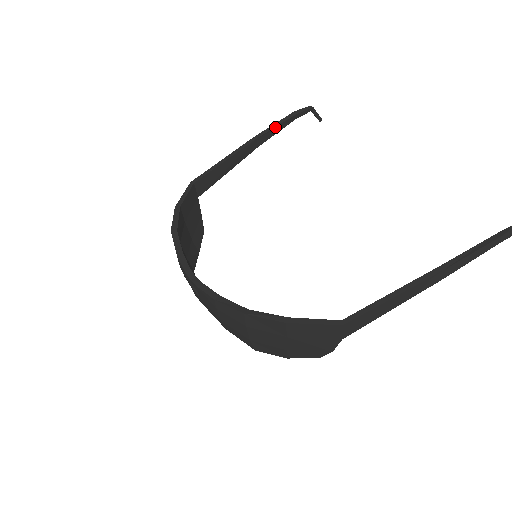
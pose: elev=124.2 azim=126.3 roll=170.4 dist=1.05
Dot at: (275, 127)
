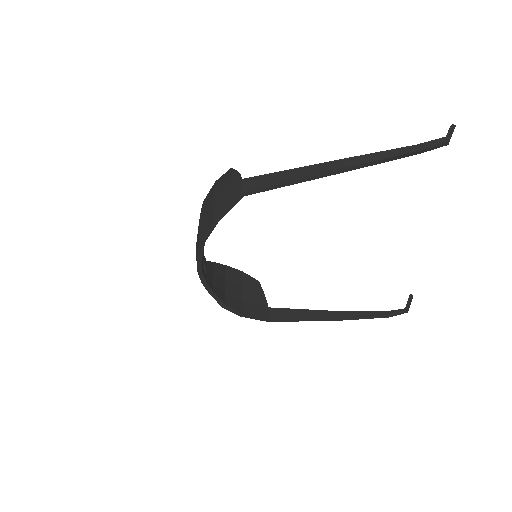
Dot at: occluded
